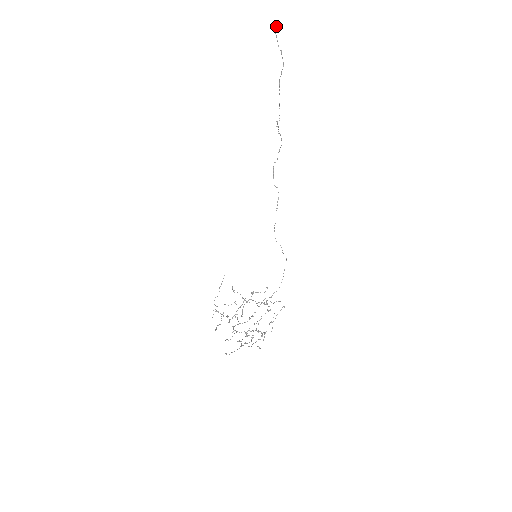
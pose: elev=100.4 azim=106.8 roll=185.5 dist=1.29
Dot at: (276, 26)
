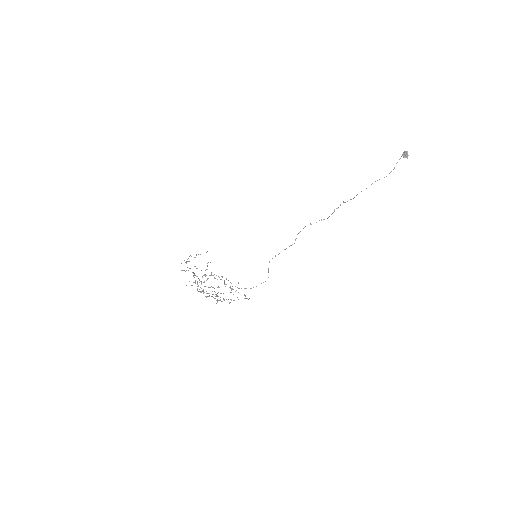
Dot at: (406, 154)
